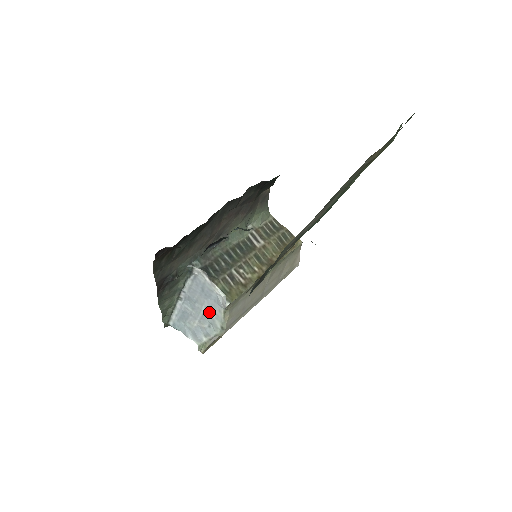
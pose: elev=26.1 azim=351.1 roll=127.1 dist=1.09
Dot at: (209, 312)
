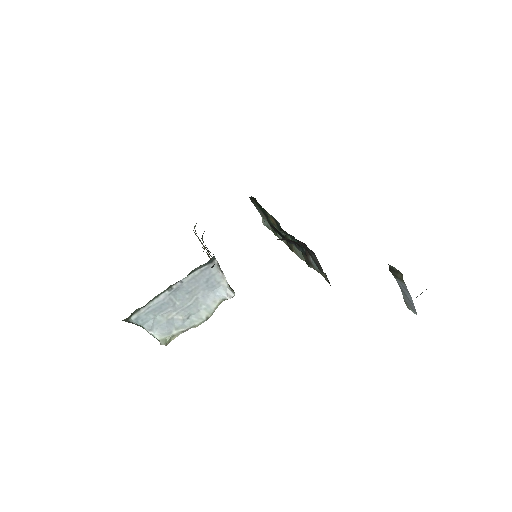
Dot at: (198, 303)
